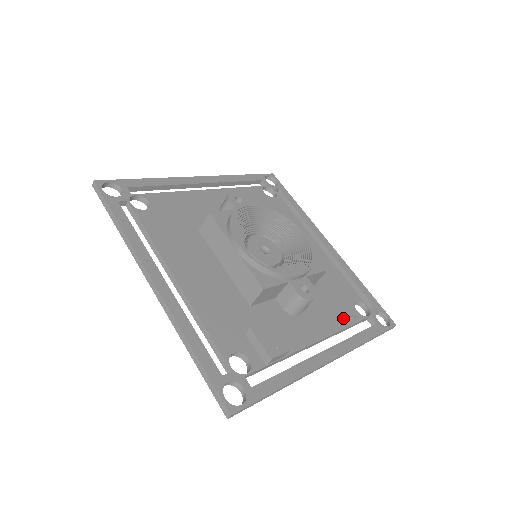
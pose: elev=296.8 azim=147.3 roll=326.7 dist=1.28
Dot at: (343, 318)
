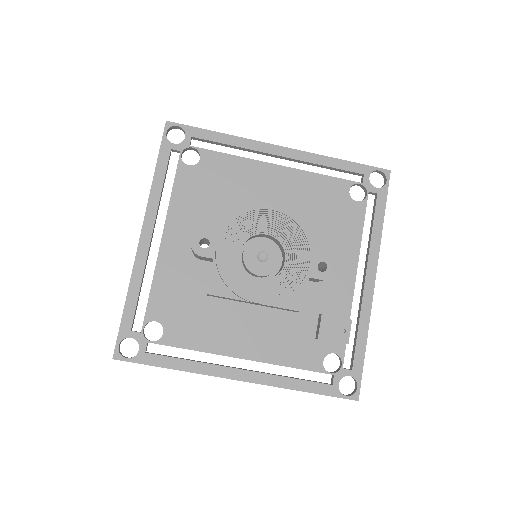
Dot at: (354, 226)
